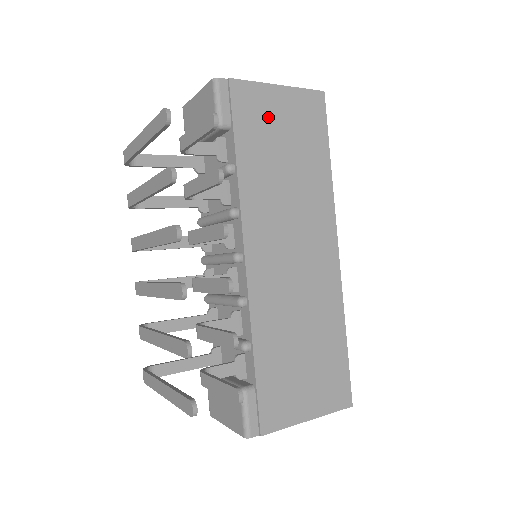
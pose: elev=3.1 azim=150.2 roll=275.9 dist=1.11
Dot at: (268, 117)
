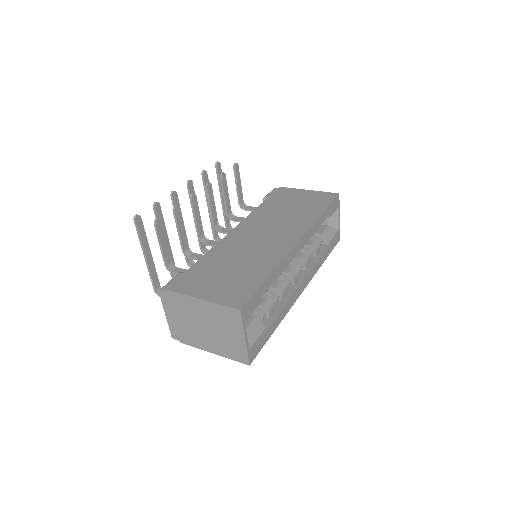
Dot at: (292, 197)
